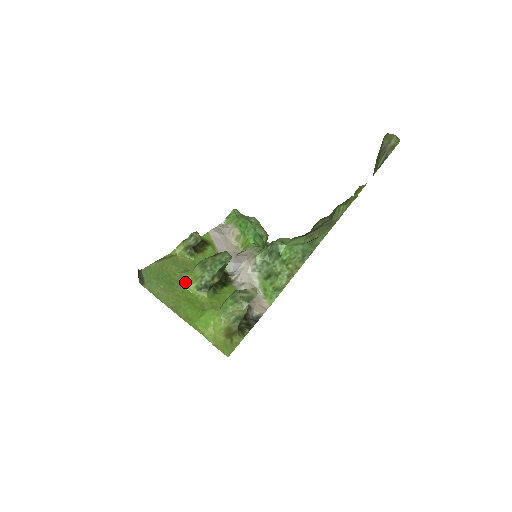
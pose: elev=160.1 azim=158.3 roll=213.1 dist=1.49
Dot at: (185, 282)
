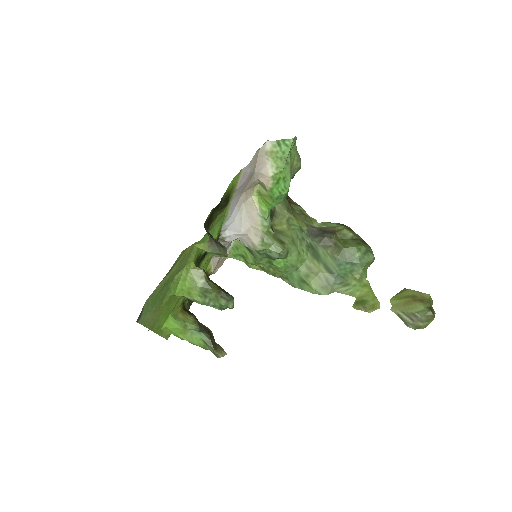
Dot at: (177, 289)
